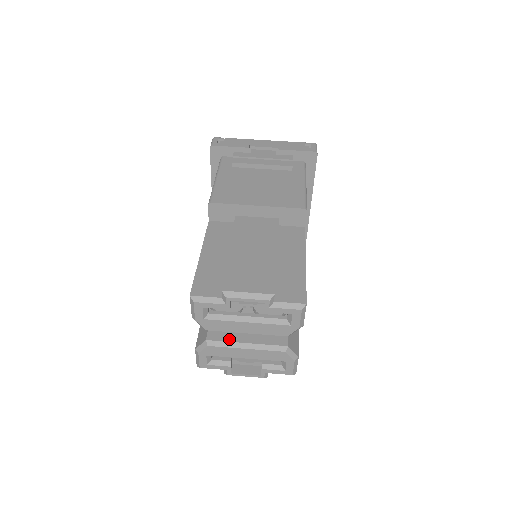
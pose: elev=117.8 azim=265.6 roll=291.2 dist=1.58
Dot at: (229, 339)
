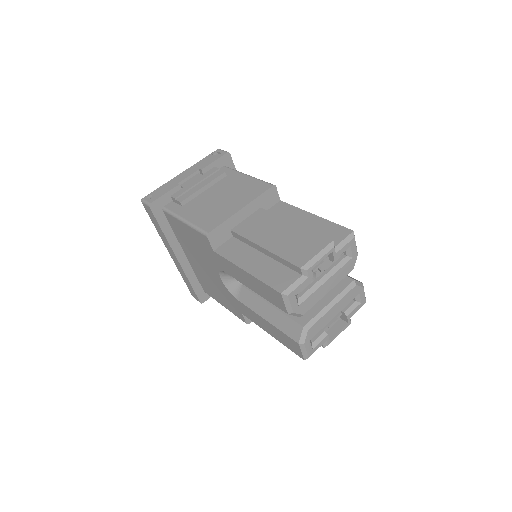
Dot at: (316, 312)
